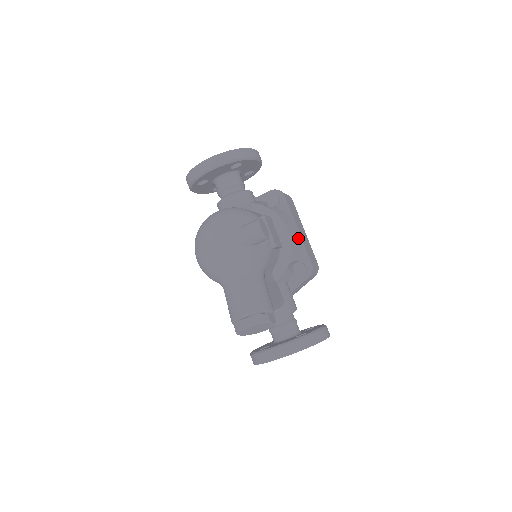
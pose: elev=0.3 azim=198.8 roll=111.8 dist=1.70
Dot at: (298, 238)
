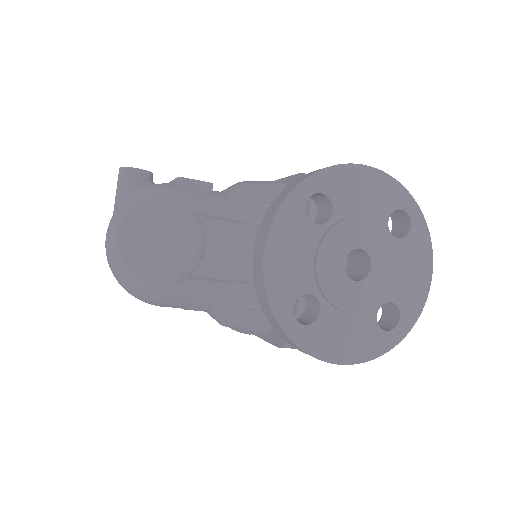
Dot at: (269, 181)
